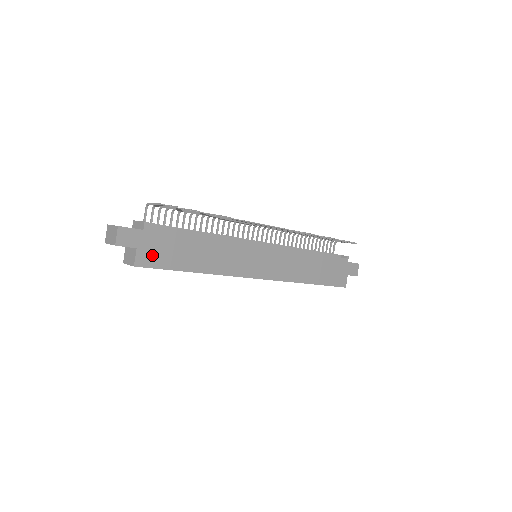
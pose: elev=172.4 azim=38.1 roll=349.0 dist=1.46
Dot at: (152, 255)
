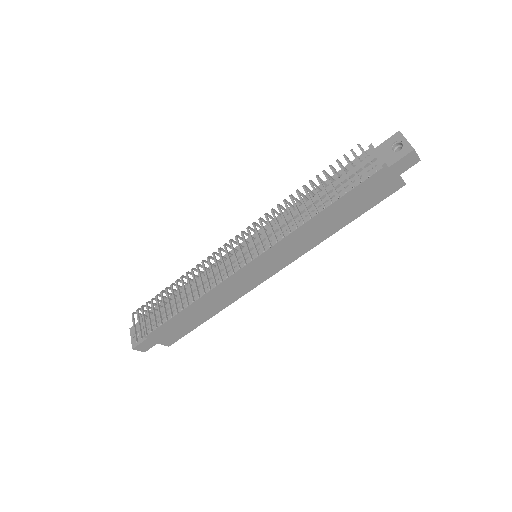
Dot at: (171, 337)
